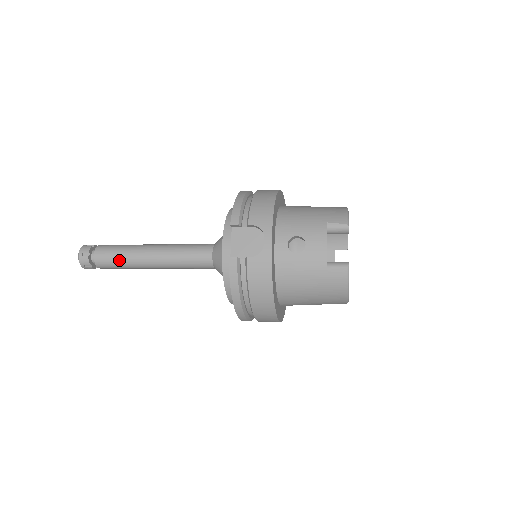
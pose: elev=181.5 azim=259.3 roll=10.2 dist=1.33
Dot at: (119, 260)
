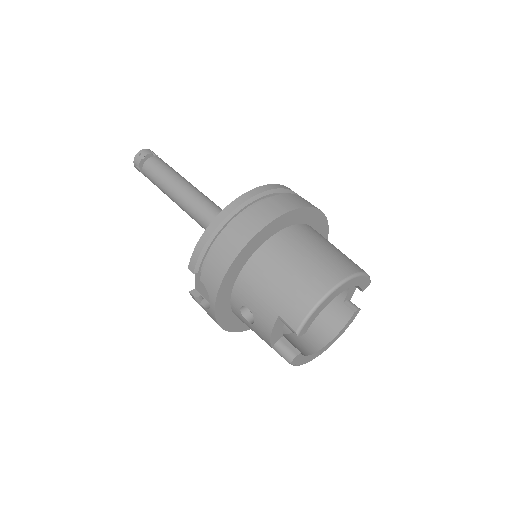
Dot at: occluded
